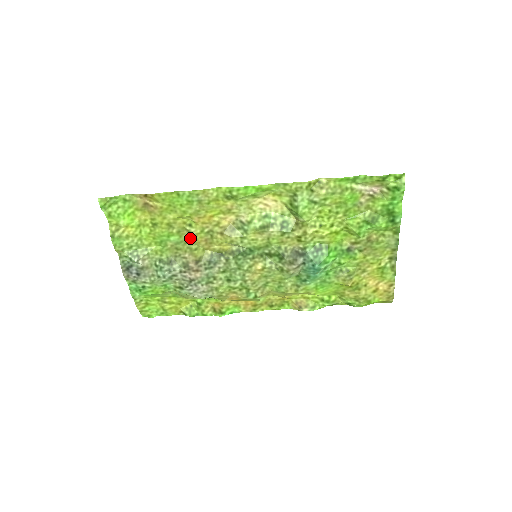
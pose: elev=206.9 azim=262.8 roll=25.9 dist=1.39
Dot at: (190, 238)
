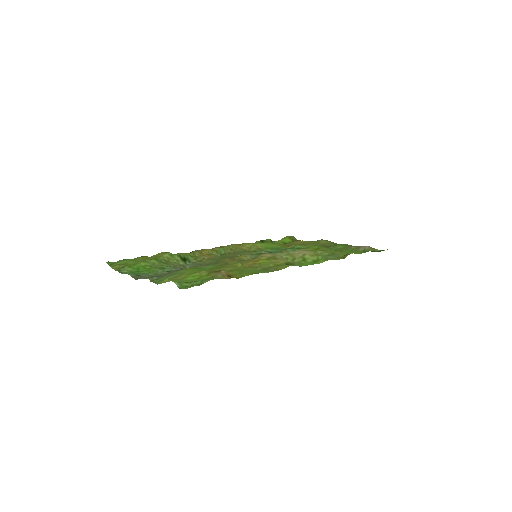
Dot at: occluded
